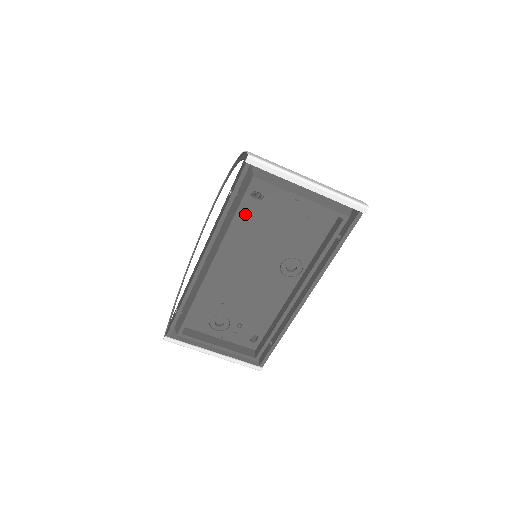
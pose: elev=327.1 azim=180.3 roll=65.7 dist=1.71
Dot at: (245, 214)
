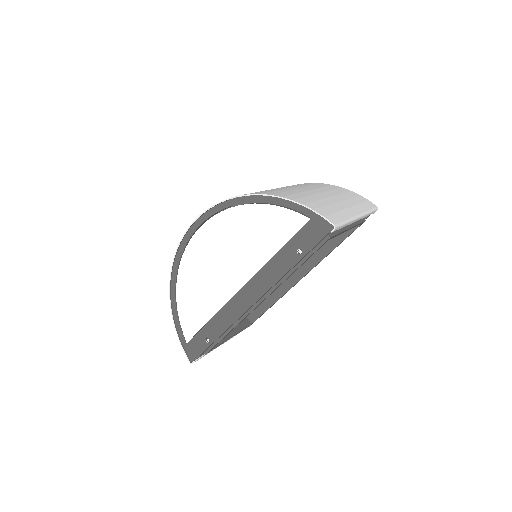
Dot at: occluded
